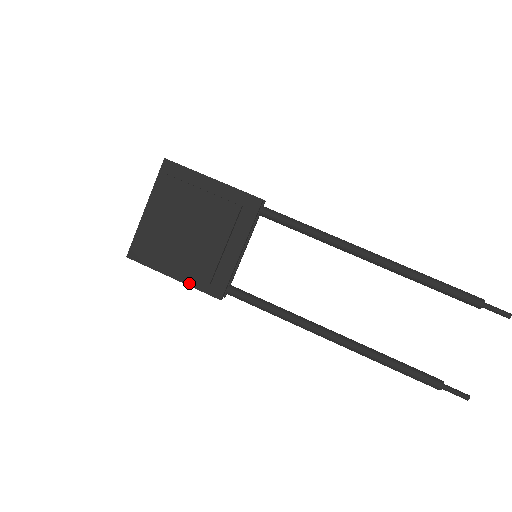
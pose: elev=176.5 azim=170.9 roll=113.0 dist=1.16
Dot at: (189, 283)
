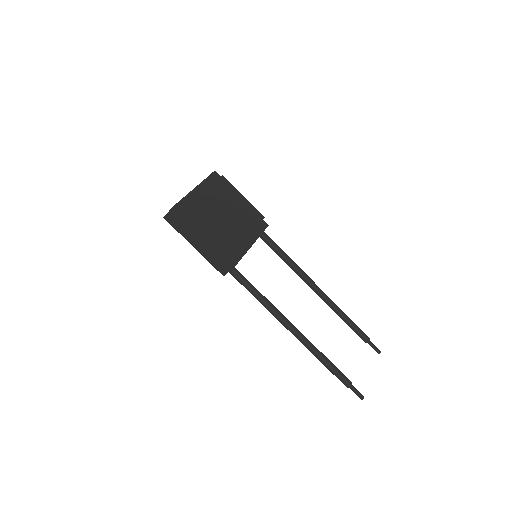
Dot at: (212, 249)
